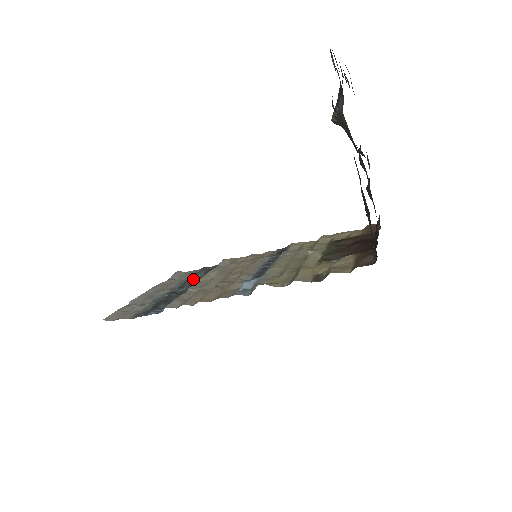
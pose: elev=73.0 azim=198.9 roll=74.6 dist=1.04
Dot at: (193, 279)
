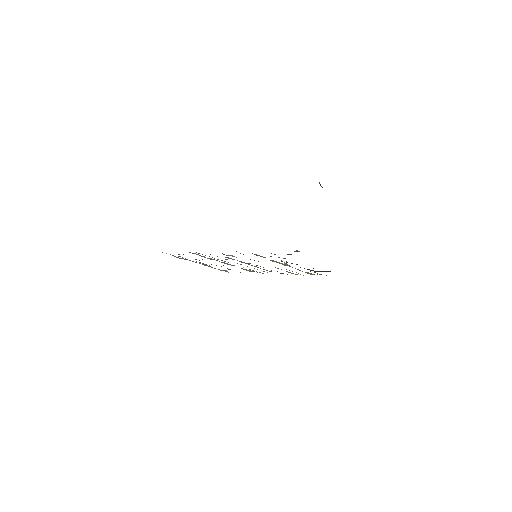
Dot at: occluded
